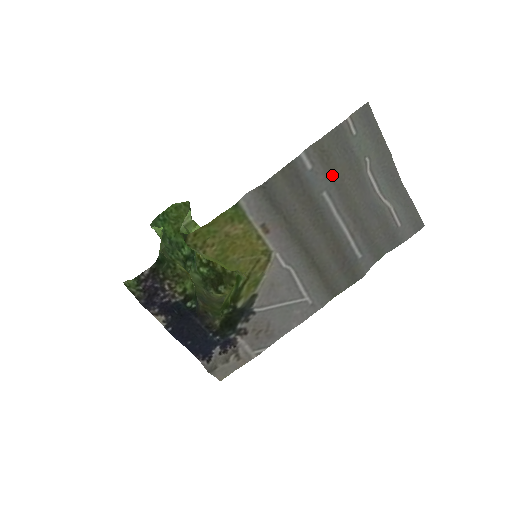
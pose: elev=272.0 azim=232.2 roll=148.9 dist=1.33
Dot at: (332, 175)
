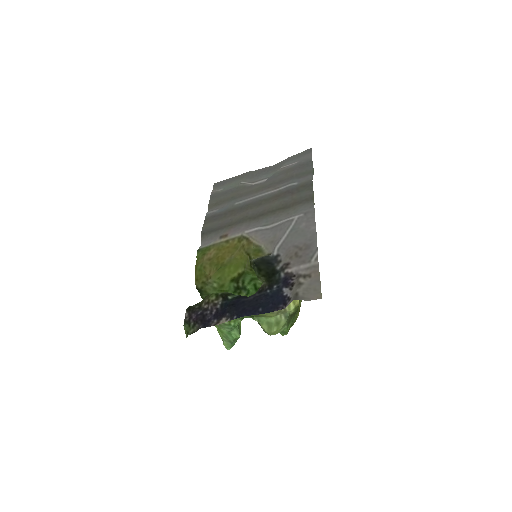
Dot at: (231, 200)
